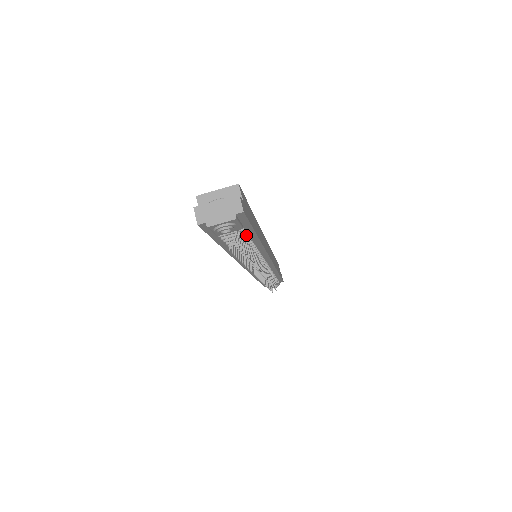
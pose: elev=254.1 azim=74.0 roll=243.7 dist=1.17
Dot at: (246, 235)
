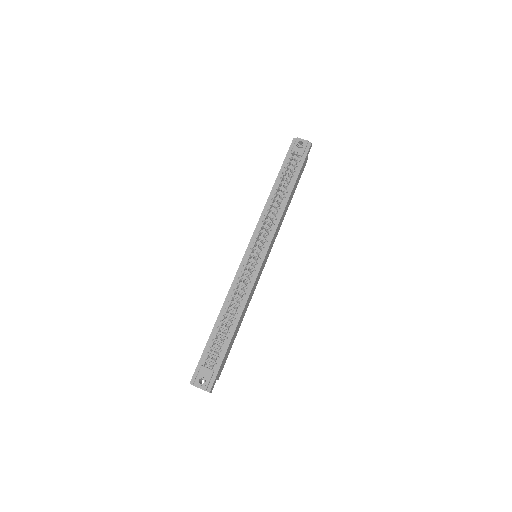
Dot at: (296, 170)
